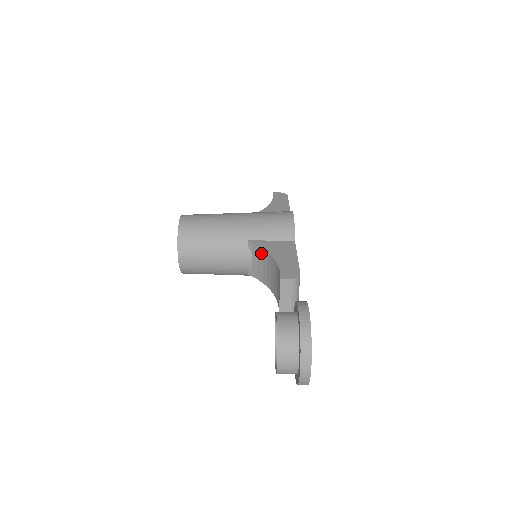
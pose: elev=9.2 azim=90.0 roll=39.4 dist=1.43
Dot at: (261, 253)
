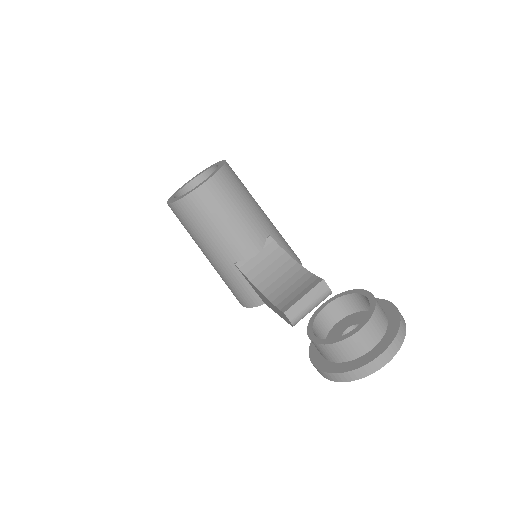
Dot at: (279, 254)
